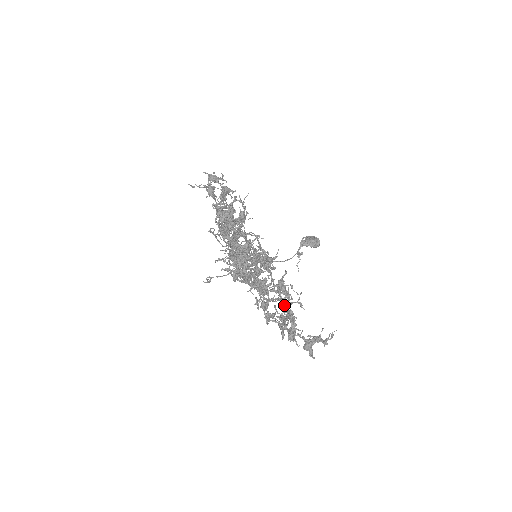
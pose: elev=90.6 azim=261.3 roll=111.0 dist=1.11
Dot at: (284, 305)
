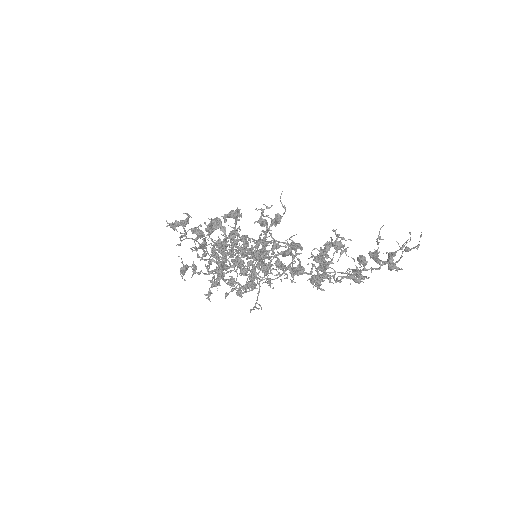
Dot at: (323, 265)
